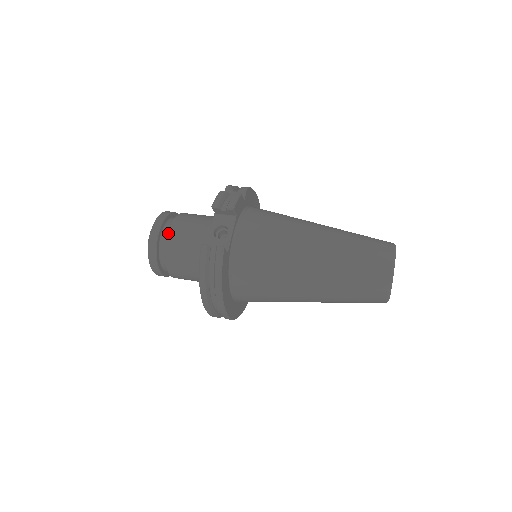
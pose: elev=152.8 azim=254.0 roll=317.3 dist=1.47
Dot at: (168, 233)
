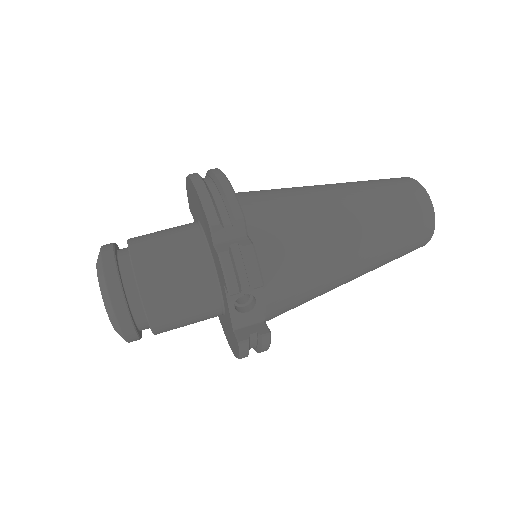
Dot at: (148, 316)
